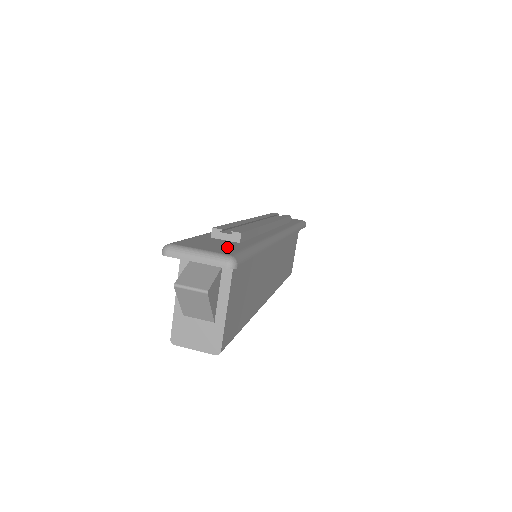
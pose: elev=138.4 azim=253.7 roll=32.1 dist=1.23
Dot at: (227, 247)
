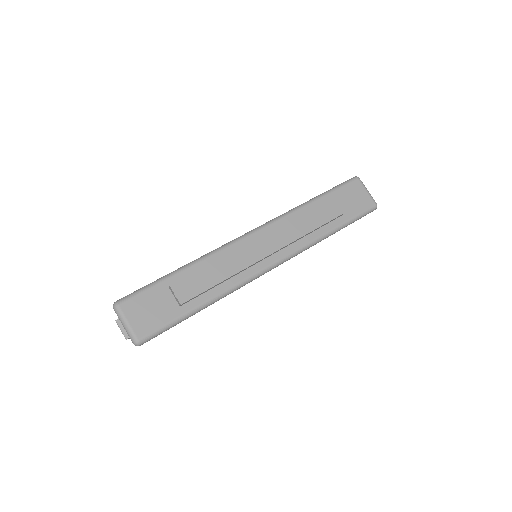
Dot at: (155, 319)
